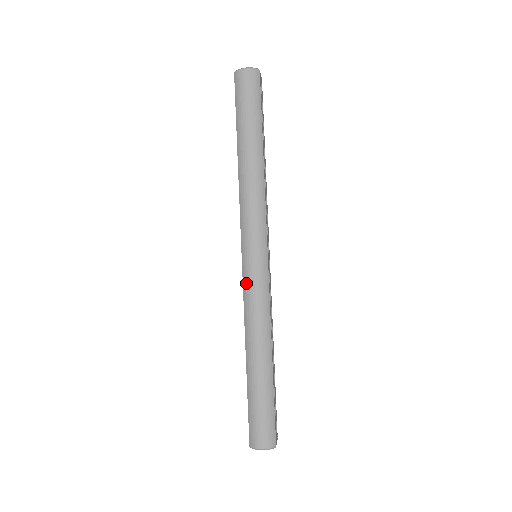
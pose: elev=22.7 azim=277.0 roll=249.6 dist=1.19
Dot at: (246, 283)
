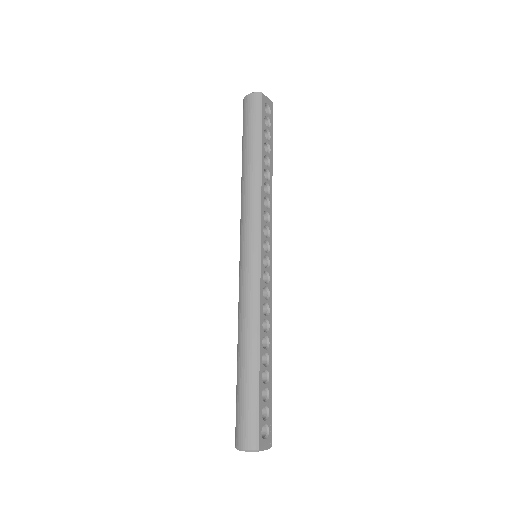
Dot at: (240, 279)
